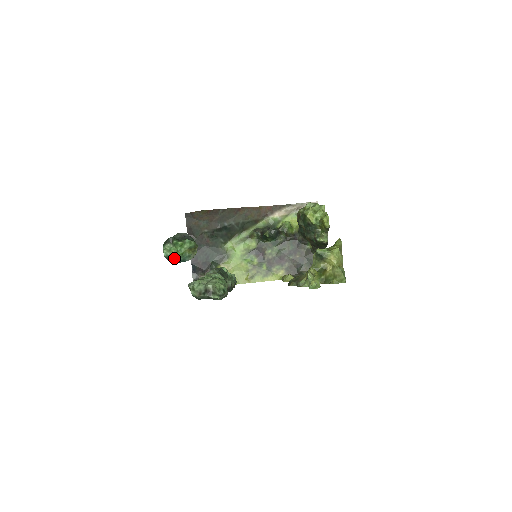
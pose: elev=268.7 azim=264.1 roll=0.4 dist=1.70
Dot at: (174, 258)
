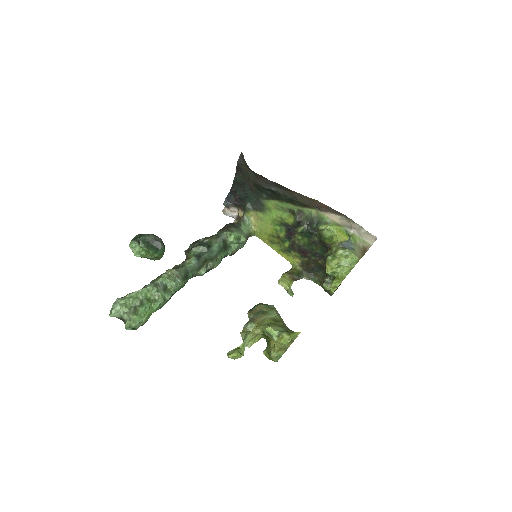
Dot at: (137, 253)
